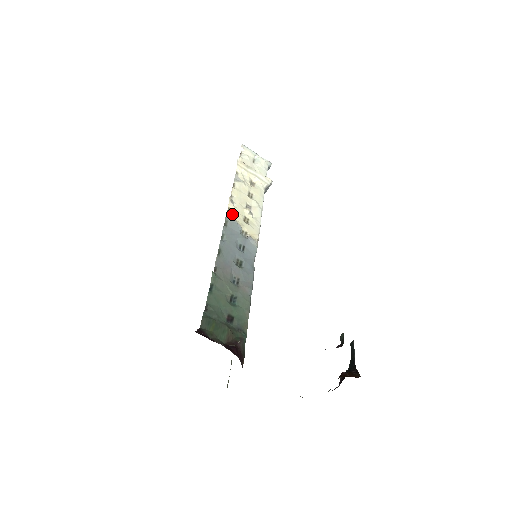
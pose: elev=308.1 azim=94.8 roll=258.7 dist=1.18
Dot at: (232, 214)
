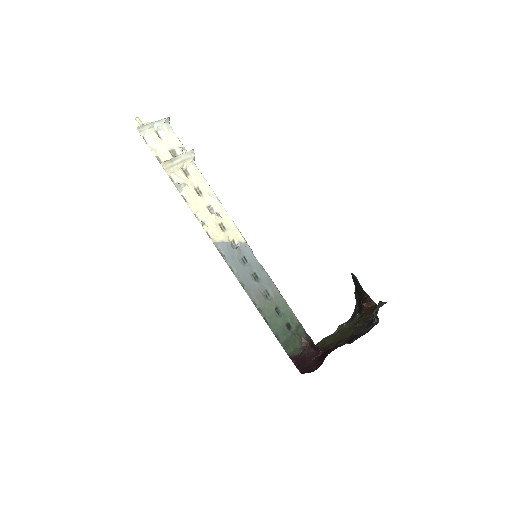
Dot at: (214, 237)
